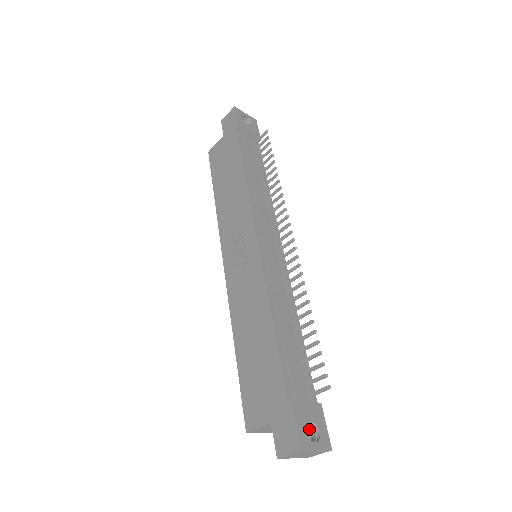
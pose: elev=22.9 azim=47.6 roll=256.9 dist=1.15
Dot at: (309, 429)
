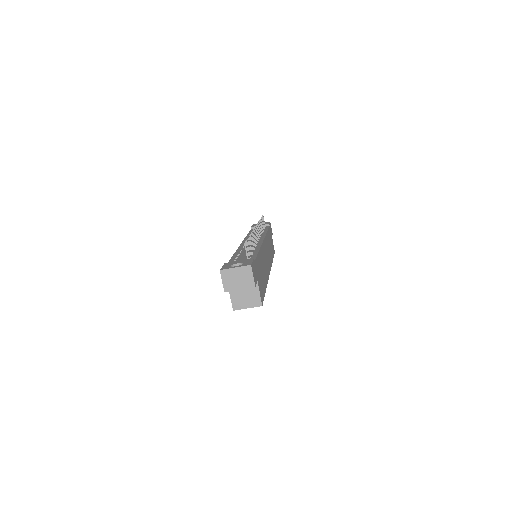
Dot at: occluded
